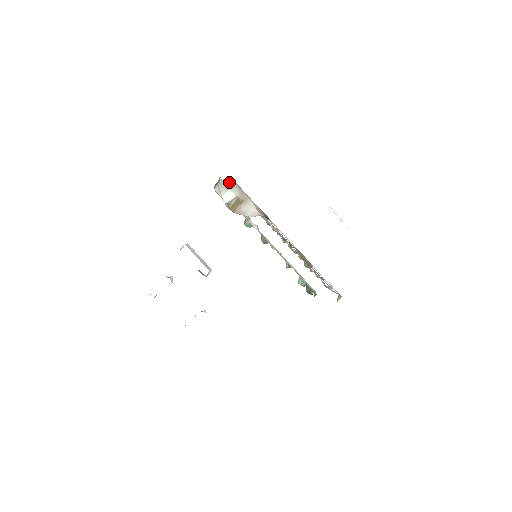
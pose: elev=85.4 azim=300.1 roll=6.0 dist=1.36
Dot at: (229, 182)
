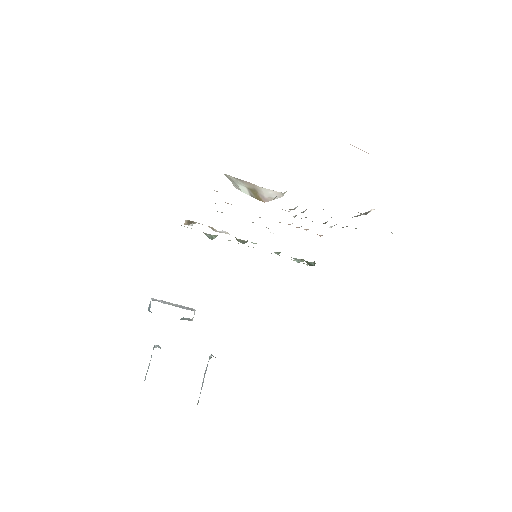
Dot at: (228, 177)
